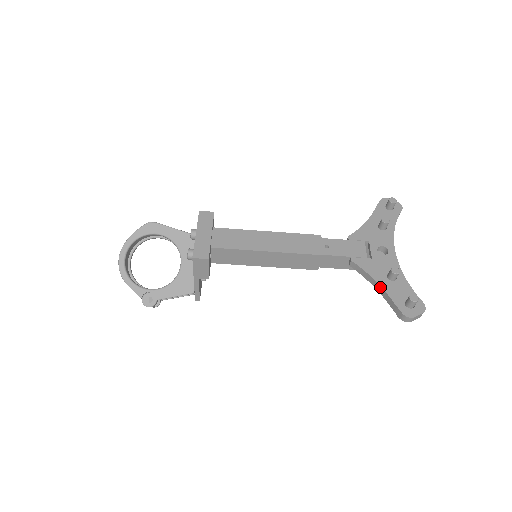
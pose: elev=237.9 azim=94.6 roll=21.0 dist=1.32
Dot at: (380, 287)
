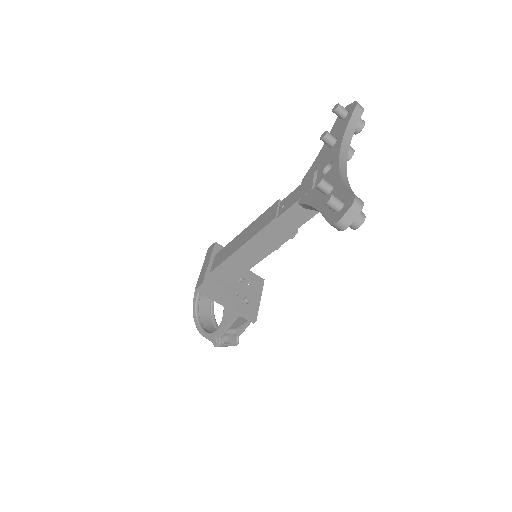
Dot at: occluded
